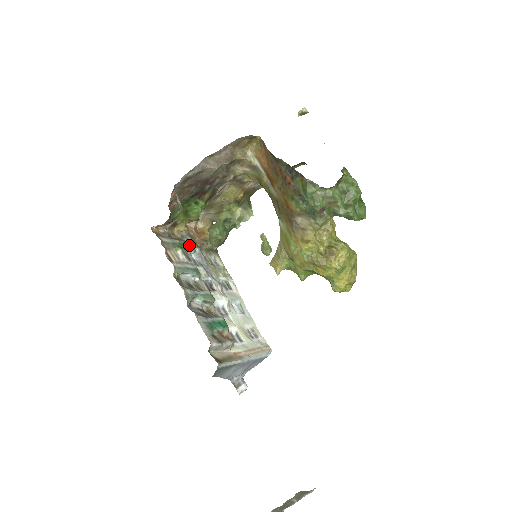
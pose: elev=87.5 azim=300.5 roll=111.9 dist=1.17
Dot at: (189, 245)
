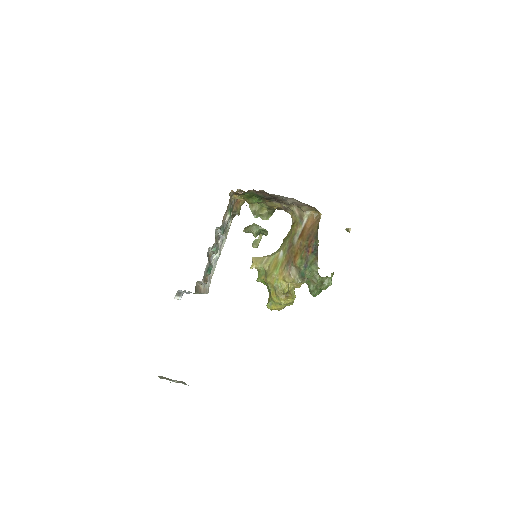
Dot at: occluded
